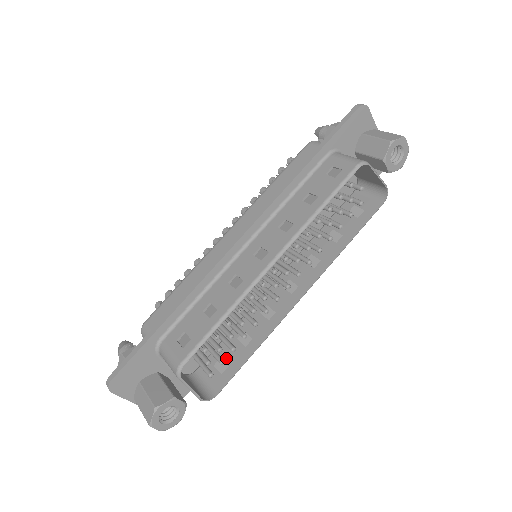
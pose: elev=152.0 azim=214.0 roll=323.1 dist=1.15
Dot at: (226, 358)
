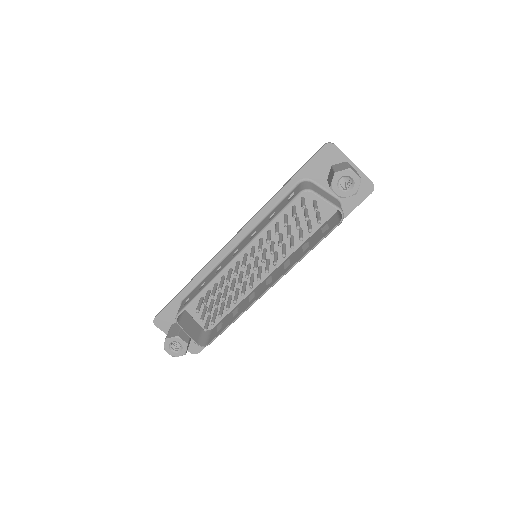
Dot at: (223, 323)
